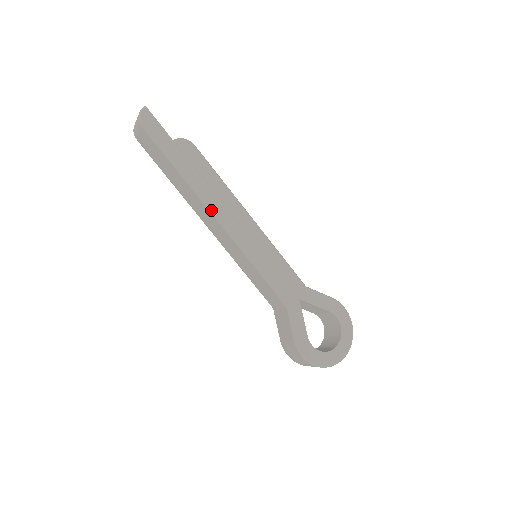
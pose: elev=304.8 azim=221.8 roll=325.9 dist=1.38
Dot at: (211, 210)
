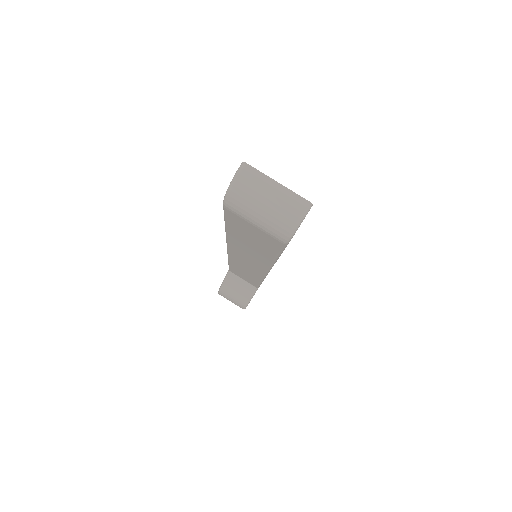
Dot at: occluded
